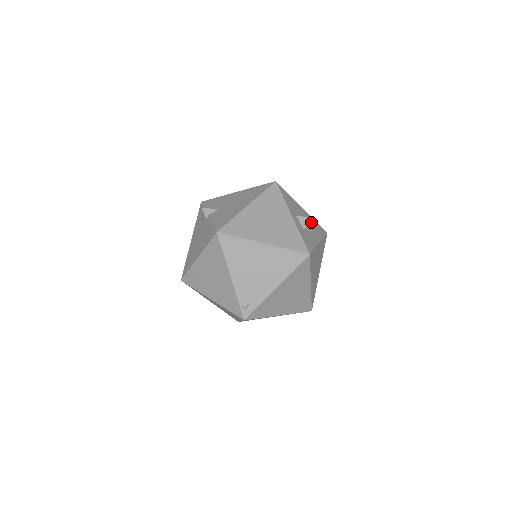
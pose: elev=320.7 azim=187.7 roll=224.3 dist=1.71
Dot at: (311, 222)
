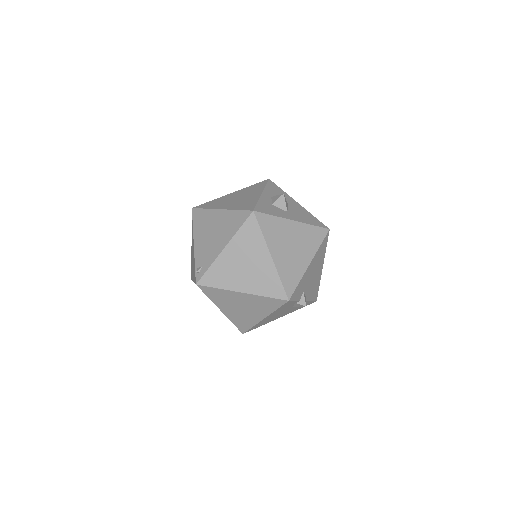
Dot at: (283, 199)
